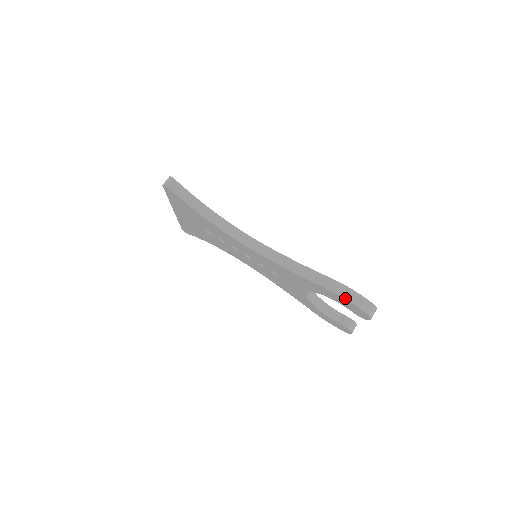
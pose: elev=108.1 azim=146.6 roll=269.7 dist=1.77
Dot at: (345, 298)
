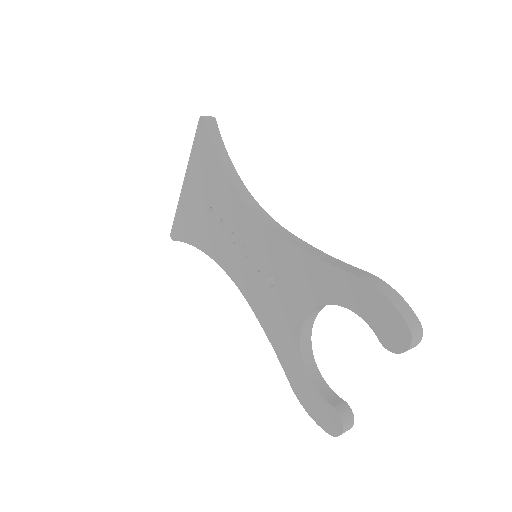
Dot at: (381, 291)
